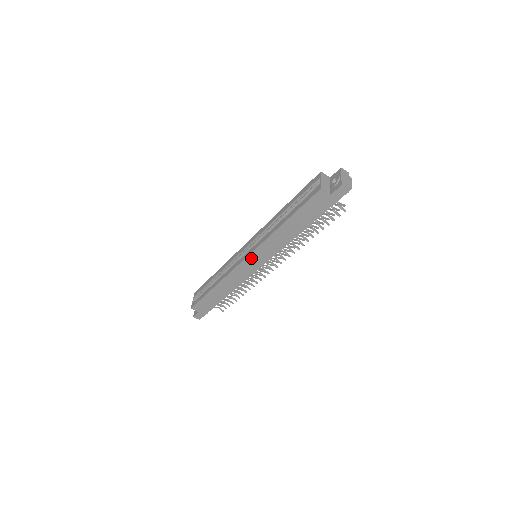
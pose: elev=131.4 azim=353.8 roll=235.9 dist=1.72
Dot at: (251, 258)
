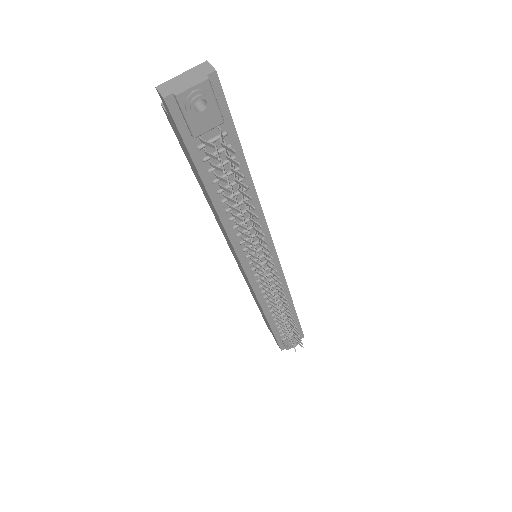
Dot at: (232, 251)
